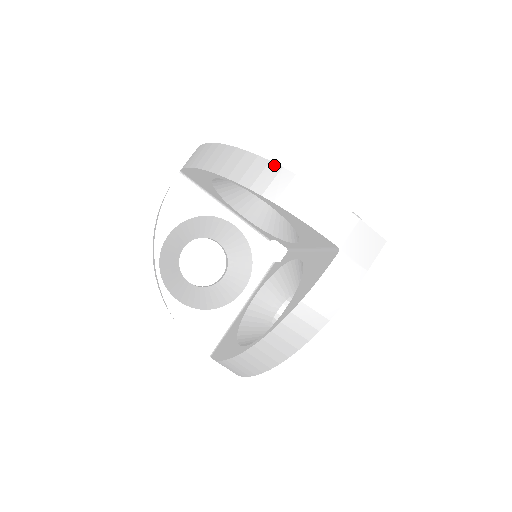
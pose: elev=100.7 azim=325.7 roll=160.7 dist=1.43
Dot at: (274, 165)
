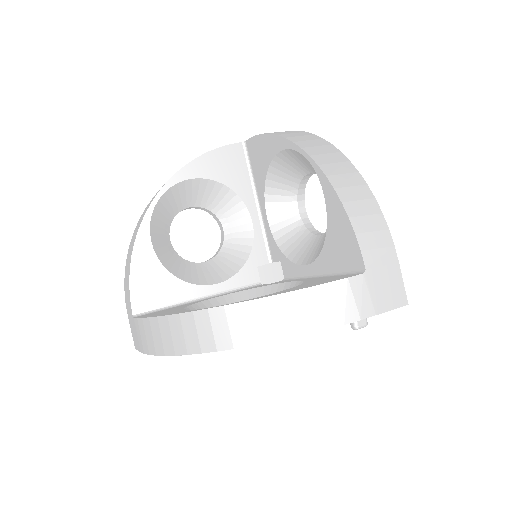
Dot at: (352, 165)
